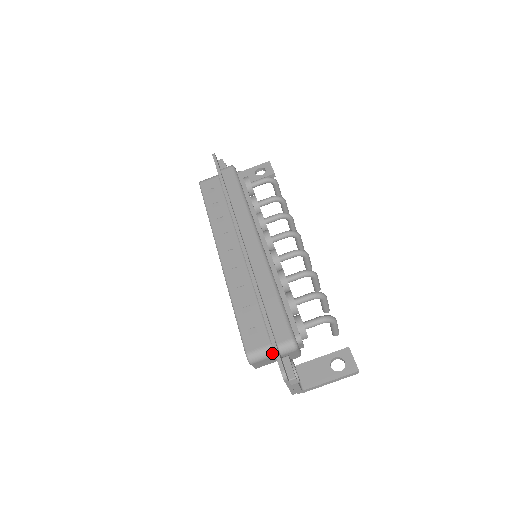
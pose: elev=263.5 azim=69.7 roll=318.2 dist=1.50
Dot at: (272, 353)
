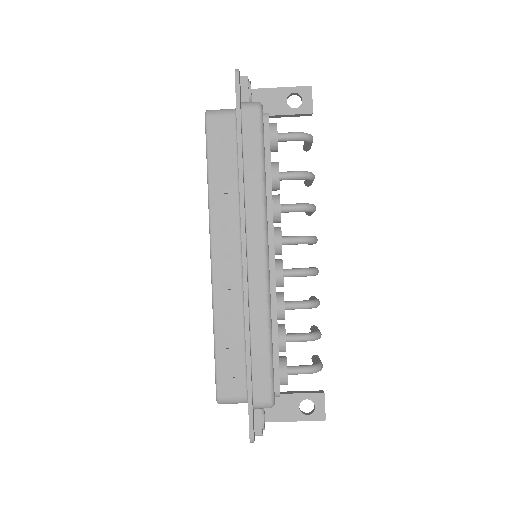
Dot at: occluded
